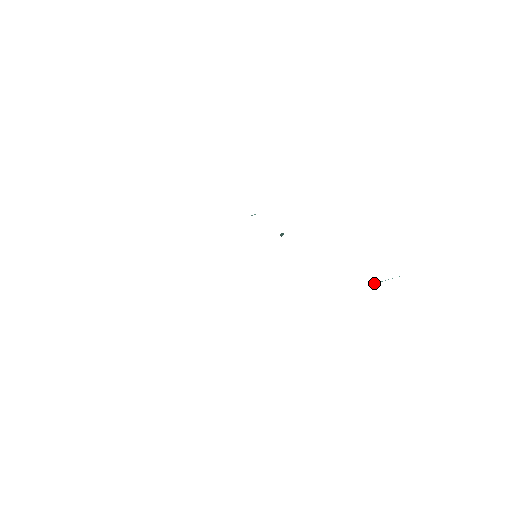
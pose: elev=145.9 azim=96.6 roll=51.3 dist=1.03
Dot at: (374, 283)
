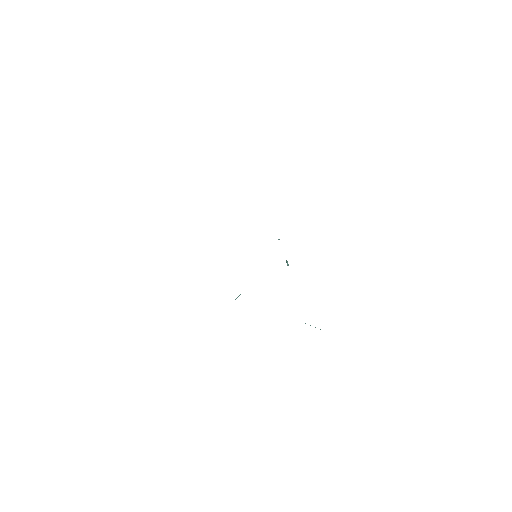
Dot at: (305, 323)
